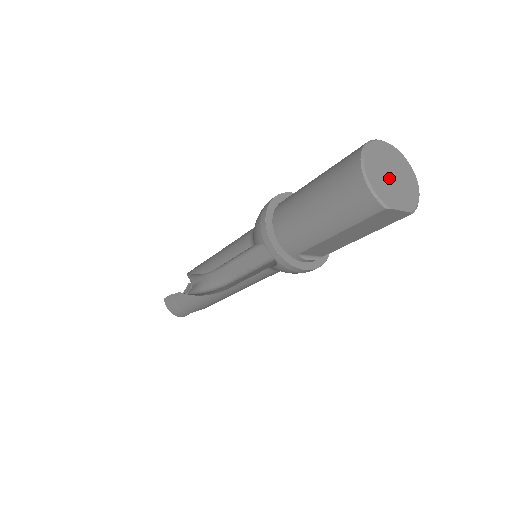
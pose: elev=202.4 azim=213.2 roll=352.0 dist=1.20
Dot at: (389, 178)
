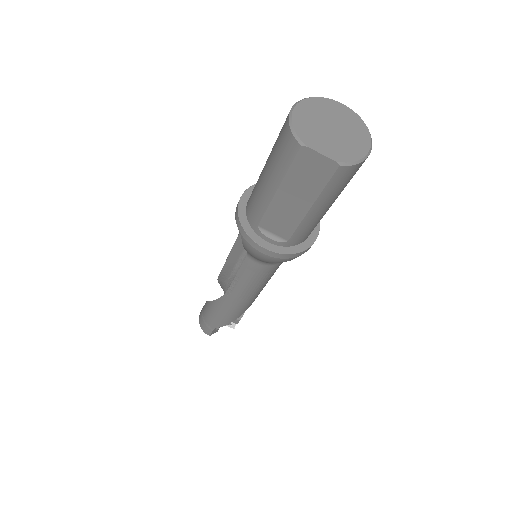
Dot at: (325, 127)
